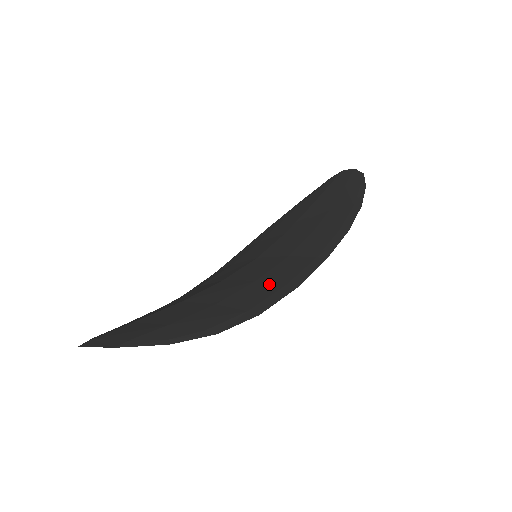
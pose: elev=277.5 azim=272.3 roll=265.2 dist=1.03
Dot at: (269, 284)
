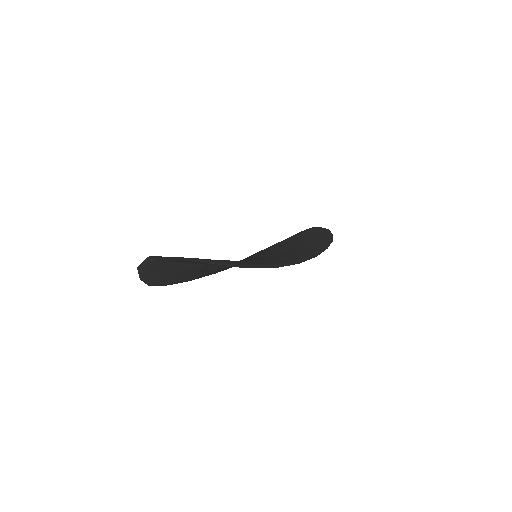
Dot at: (278, 261)
